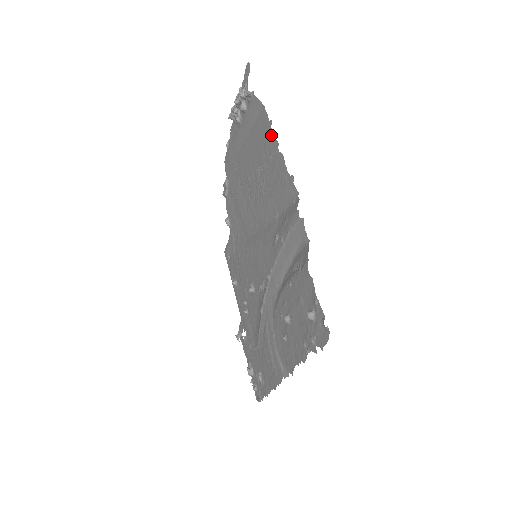
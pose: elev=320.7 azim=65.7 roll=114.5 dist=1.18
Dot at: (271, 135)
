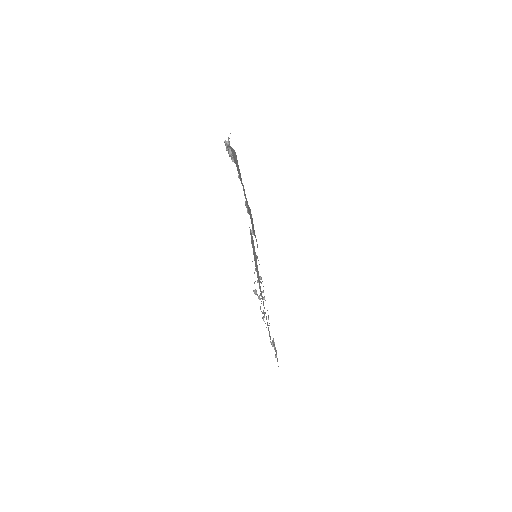
Dot at: occluded
